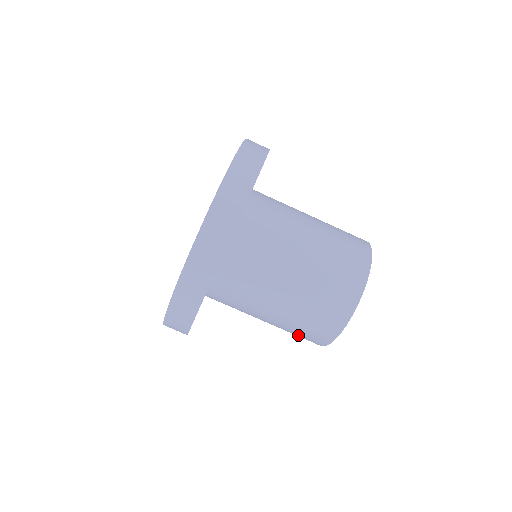
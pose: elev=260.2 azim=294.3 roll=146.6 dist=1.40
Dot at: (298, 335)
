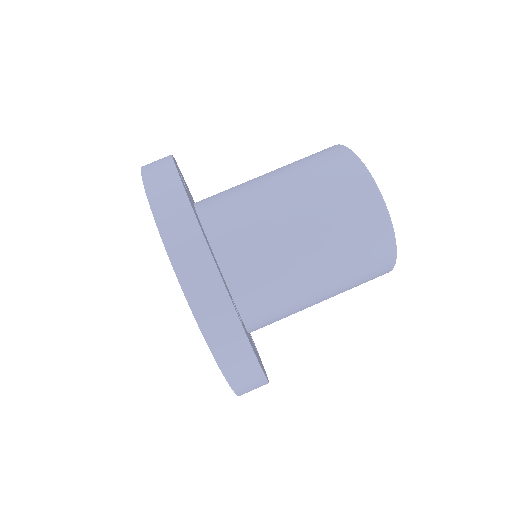
Dot at: (363, 274)
